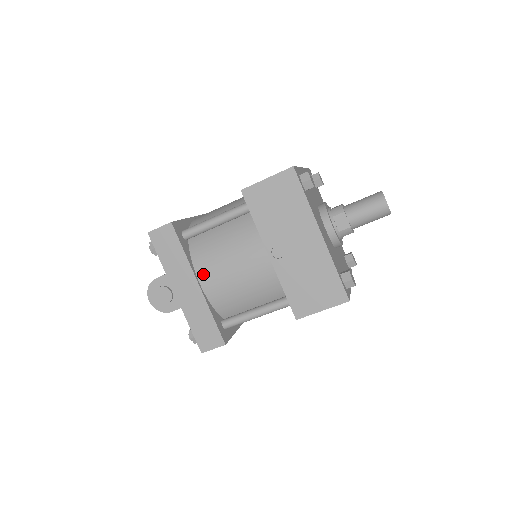
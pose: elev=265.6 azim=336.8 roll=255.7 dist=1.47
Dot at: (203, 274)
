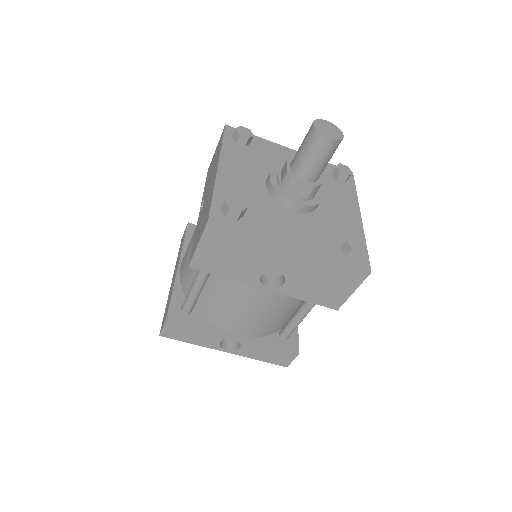
Dot at: occluded
